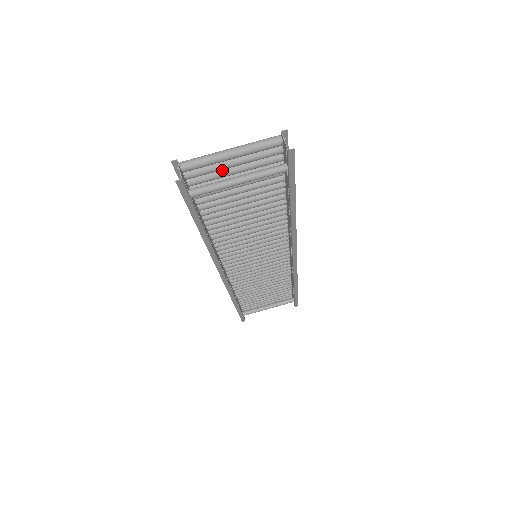
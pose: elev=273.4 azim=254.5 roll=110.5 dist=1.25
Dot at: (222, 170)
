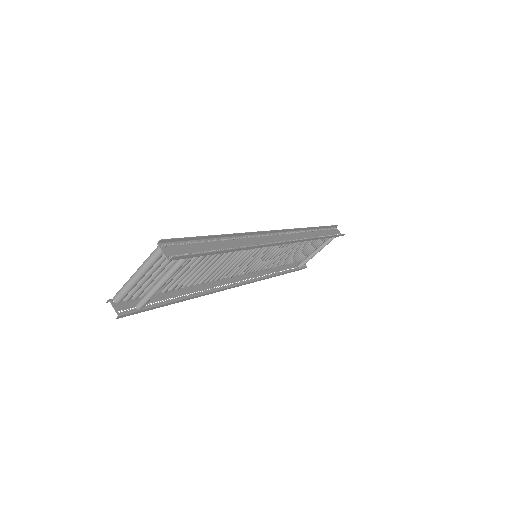
Dot at: (146, 280)
